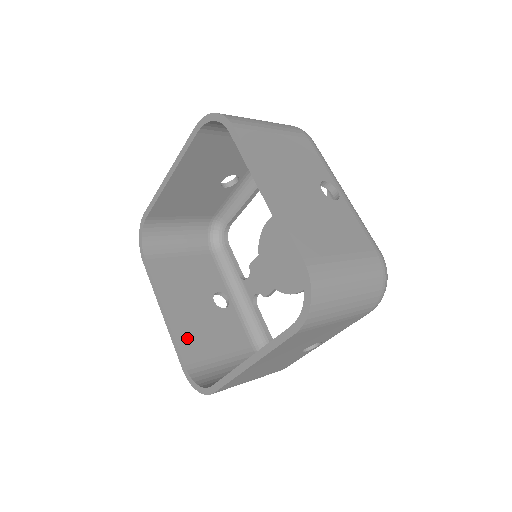
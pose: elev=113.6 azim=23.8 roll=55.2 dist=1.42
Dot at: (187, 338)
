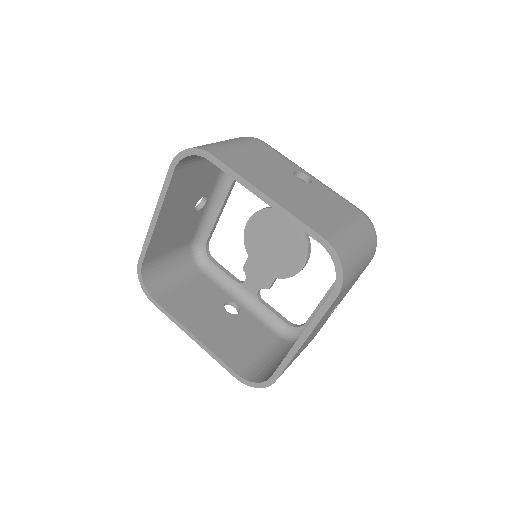
Dot at: (225, 350)
